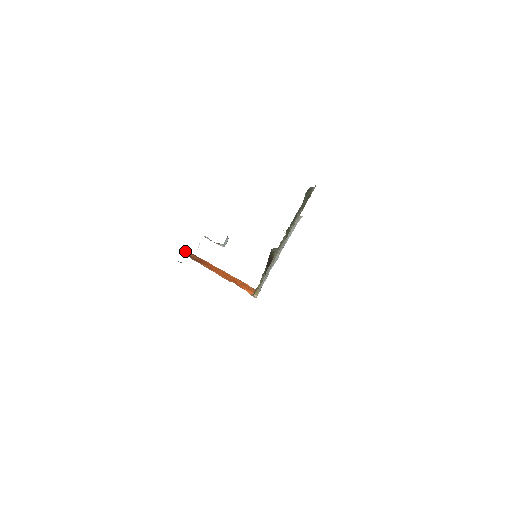
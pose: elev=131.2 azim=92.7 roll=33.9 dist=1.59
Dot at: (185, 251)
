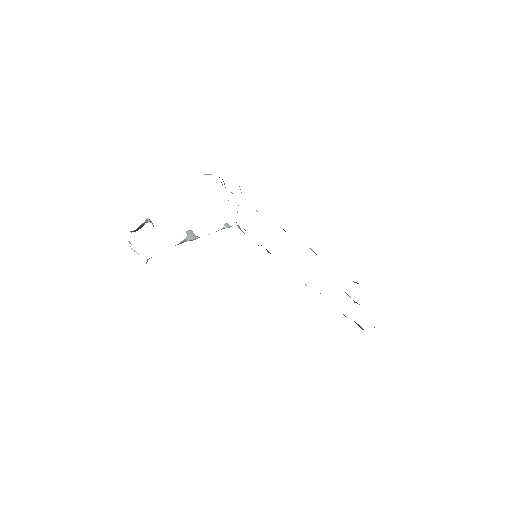
Dot at: occluded
